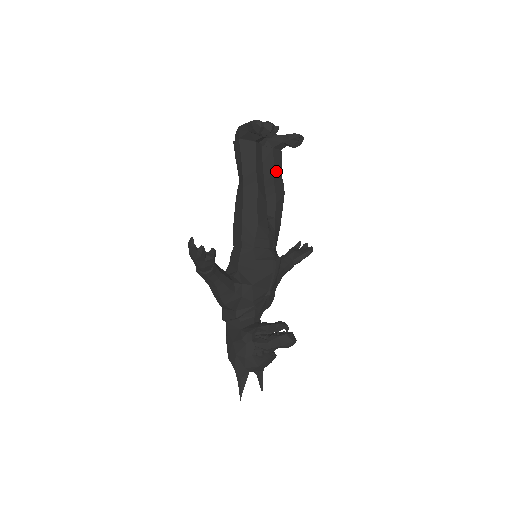
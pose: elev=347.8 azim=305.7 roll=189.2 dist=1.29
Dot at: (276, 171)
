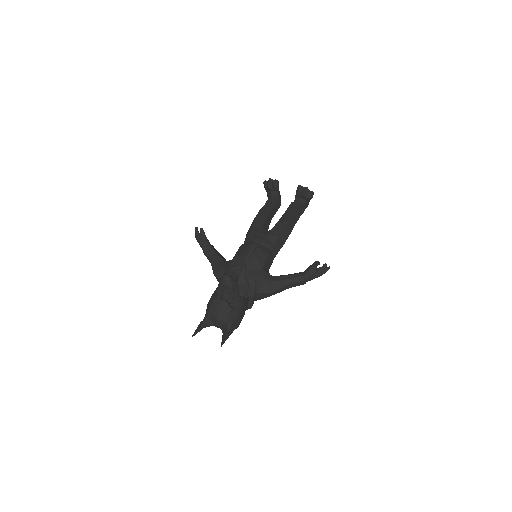
Dot at: (288, 211)
